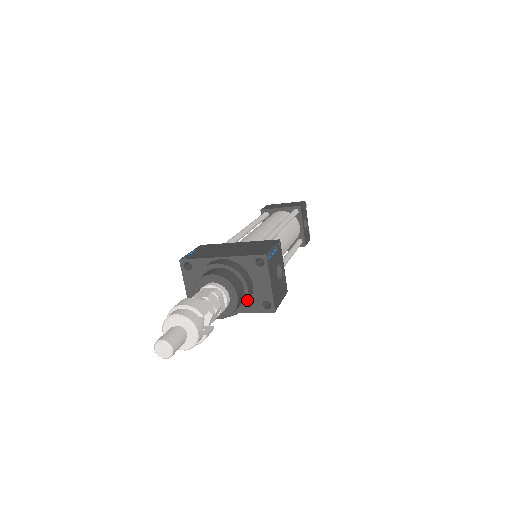
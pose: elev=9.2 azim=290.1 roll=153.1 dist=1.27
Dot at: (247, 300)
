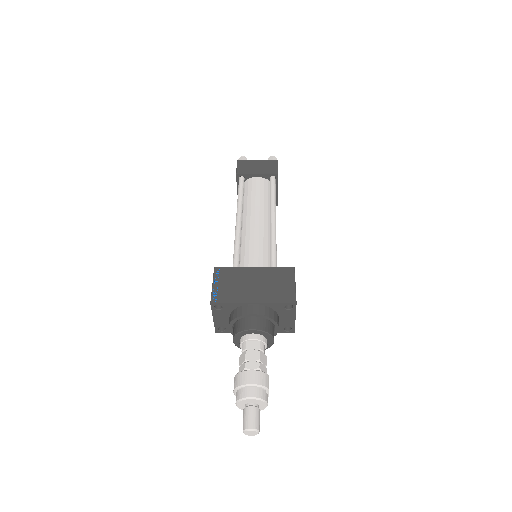
Dot at: (276, 334)
